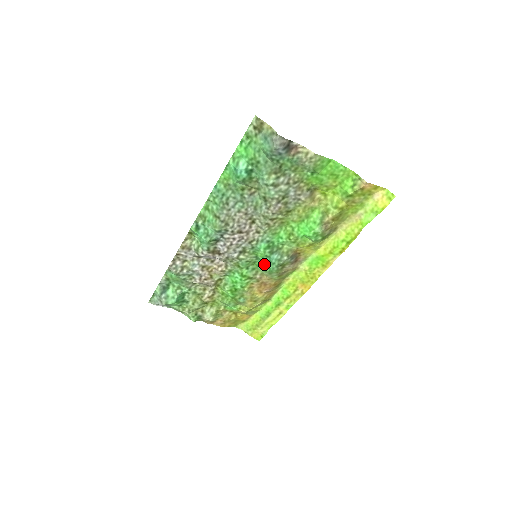
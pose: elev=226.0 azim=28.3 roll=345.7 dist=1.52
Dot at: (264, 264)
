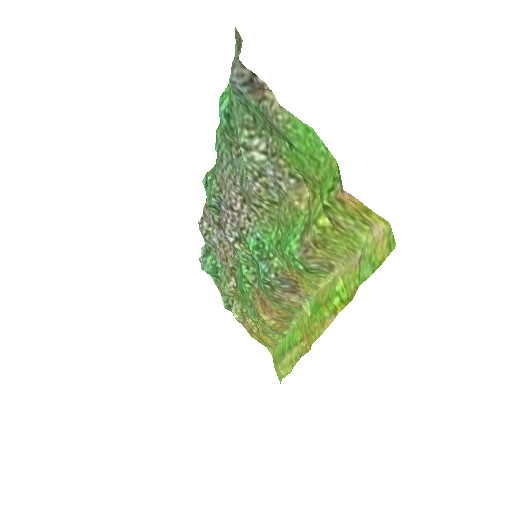
Dot at: (257, 271)
